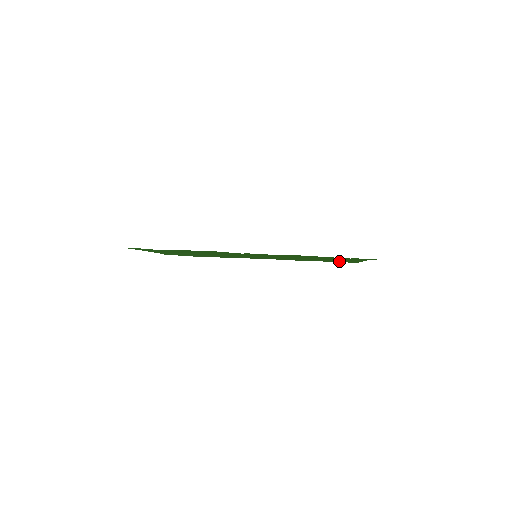
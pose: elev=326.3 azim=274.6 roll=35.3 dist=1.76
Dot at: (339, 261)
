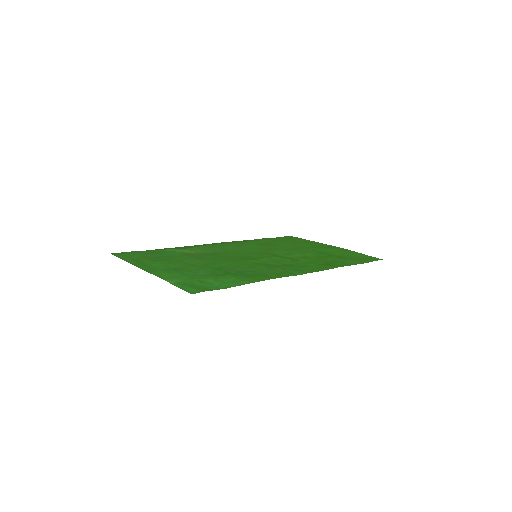
Dot at: (284, 238)
